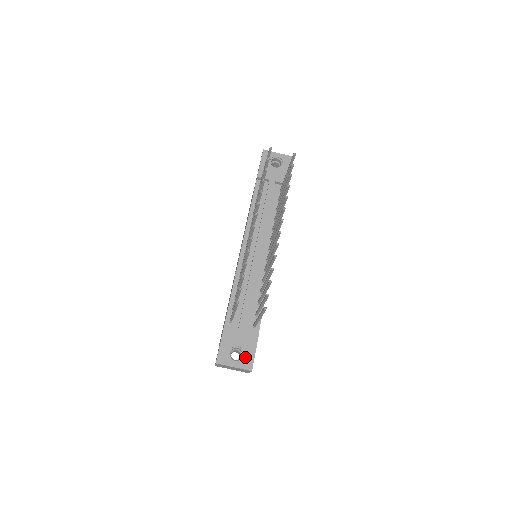
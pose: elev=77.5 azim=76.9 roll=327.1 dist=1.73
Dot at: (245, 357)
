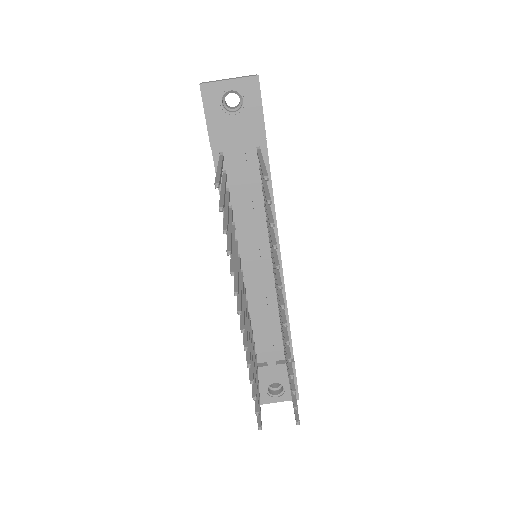
Dot at: (286, 390)
